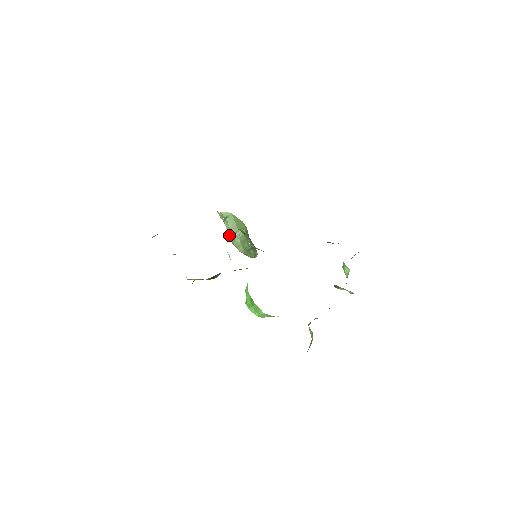
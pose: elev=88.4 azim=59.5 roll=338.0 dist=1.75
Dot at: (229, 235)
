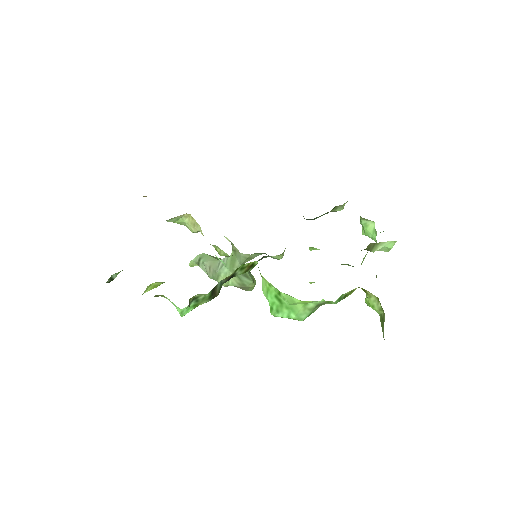
Dot at: (211, 275)
